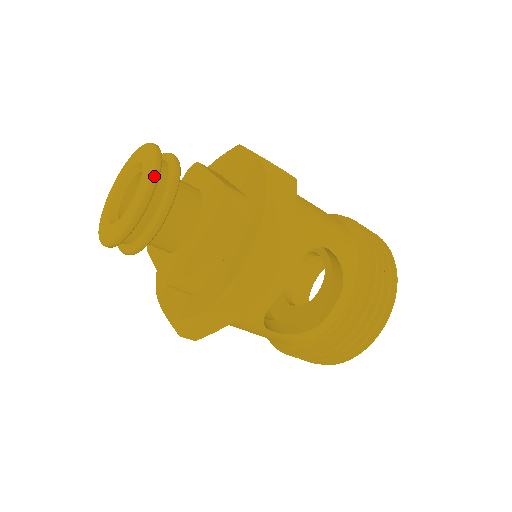
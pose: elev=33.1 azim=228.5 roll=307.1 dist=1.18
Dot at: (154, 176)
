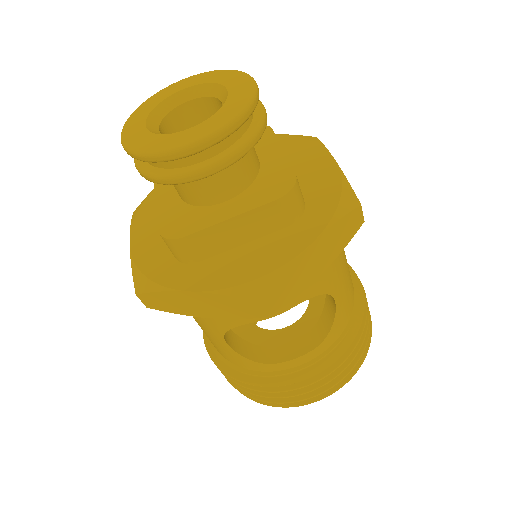
Dot at: (241, 119)
